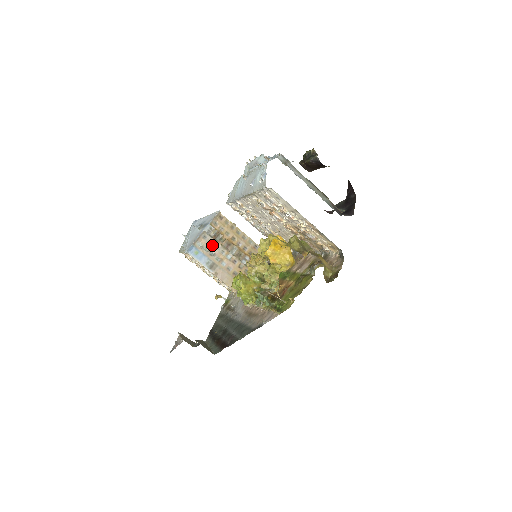
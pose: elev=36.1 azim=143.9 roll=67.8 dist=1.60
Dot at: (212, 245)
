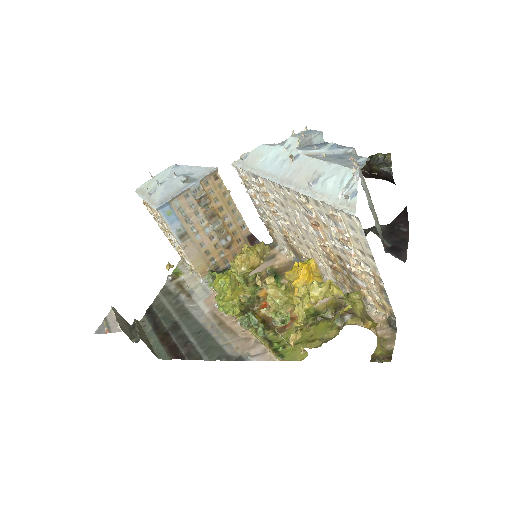
Dot at: (192, 209)
